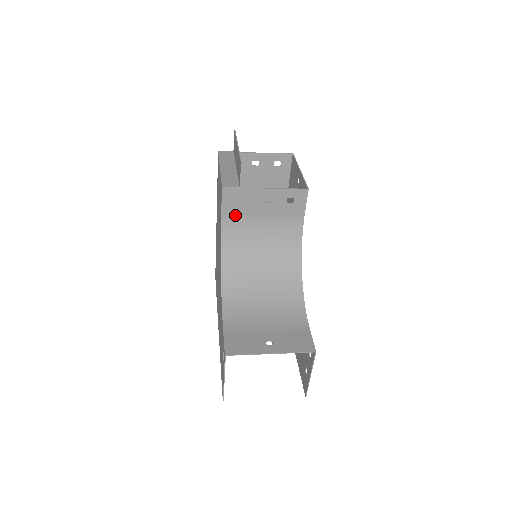
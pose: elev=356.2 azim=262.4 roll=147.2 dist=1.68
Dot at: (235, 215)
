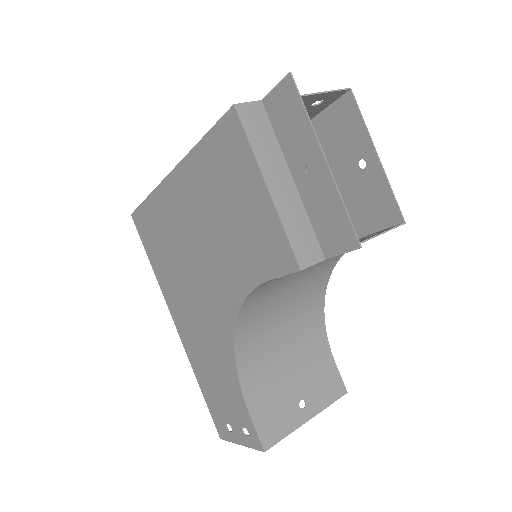
Dot at: occluded
